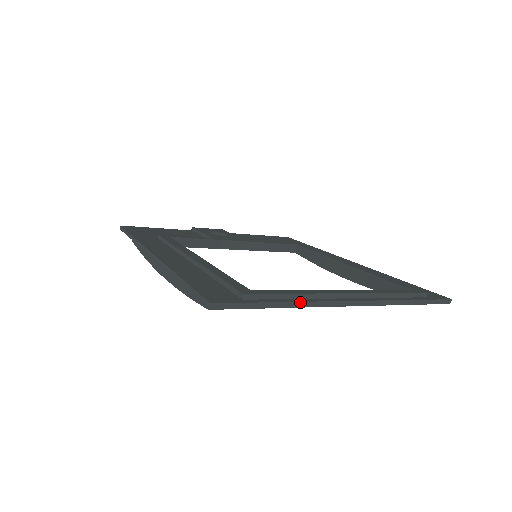
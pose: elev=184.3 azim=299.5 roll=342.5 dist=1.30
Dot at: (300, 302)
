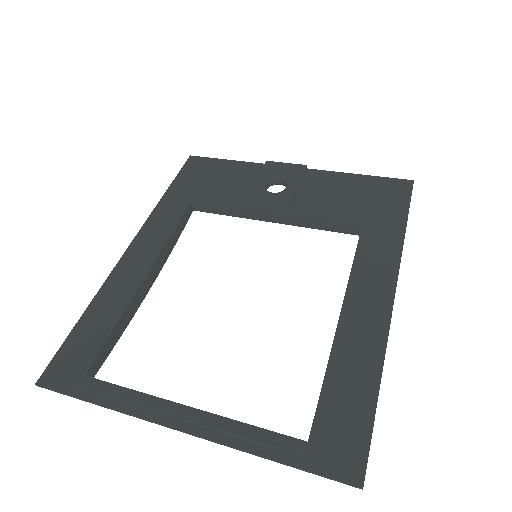
Dot at: (117, 410)
